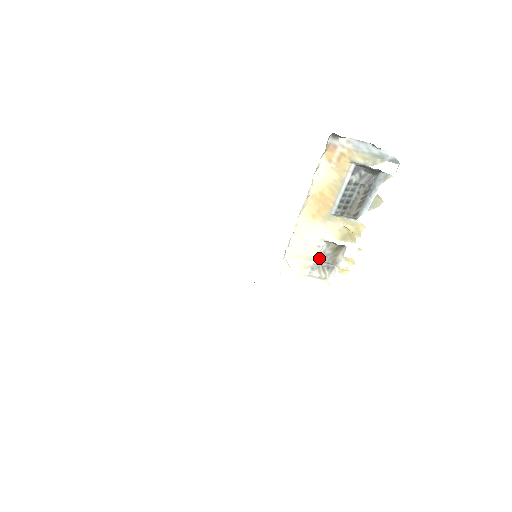
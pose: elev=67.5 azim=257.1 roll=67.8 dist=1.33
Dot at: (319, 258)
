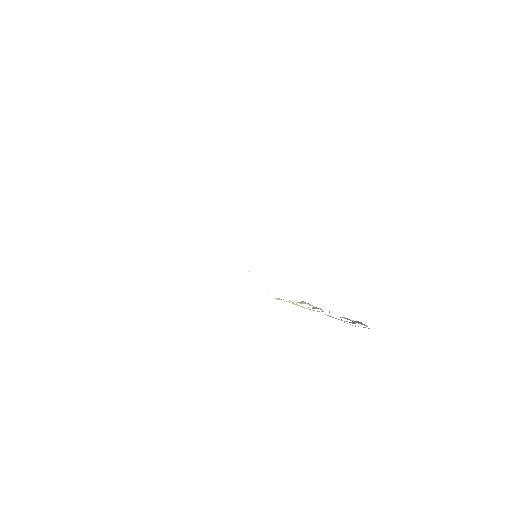
Dot at: occluded
